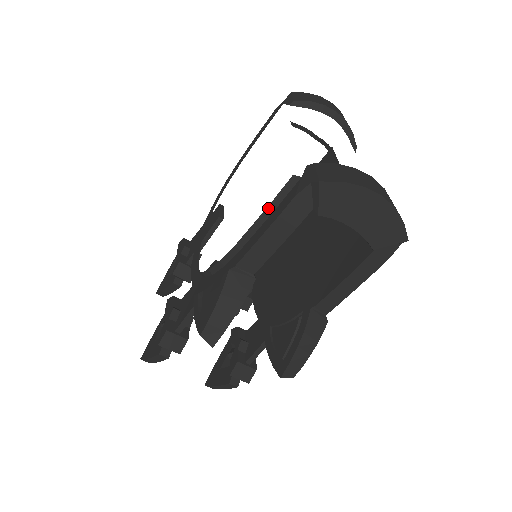
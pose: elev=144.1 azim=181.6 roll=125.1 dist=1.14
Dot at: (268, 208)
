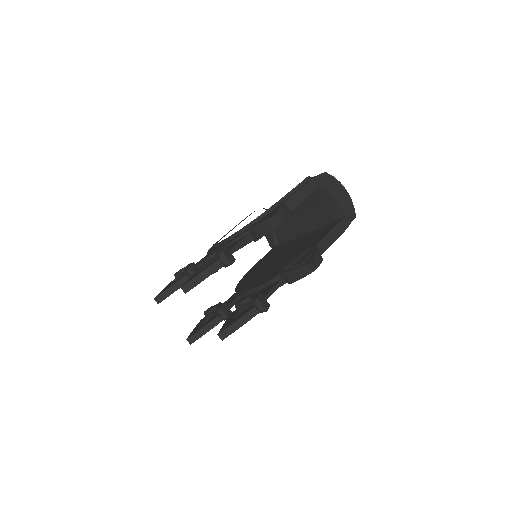
Dot at: (297, 186)
